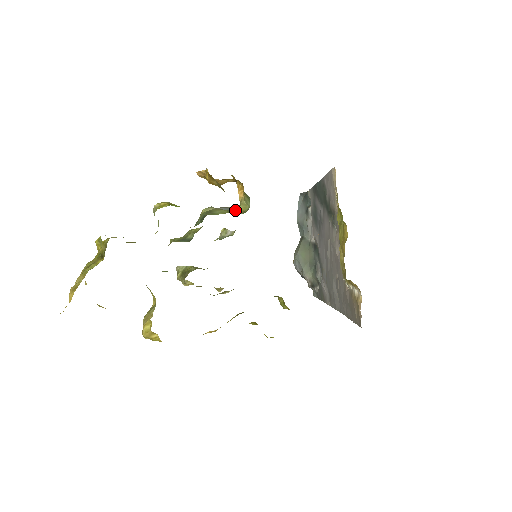
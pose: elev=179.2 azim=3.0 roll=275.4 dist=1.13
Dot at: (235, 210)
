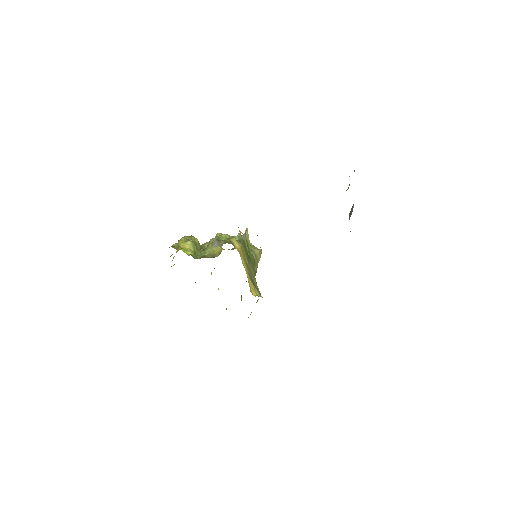
Dot at: (218, 249)
